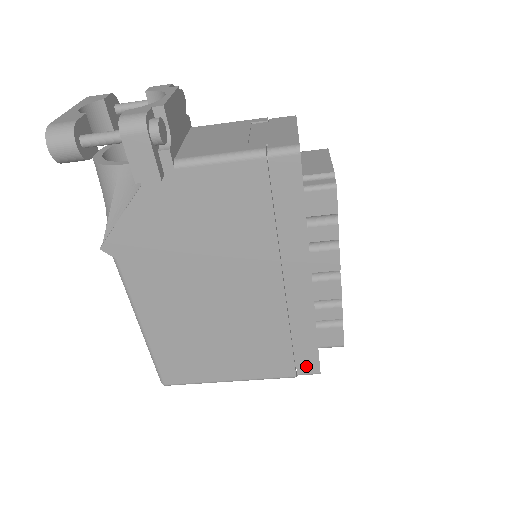
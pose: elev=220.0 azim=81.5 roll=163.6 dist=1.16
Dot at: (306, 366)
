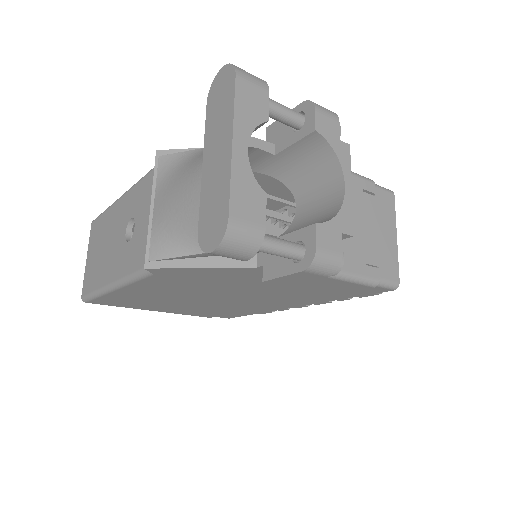
Dot at: (224, 316)
